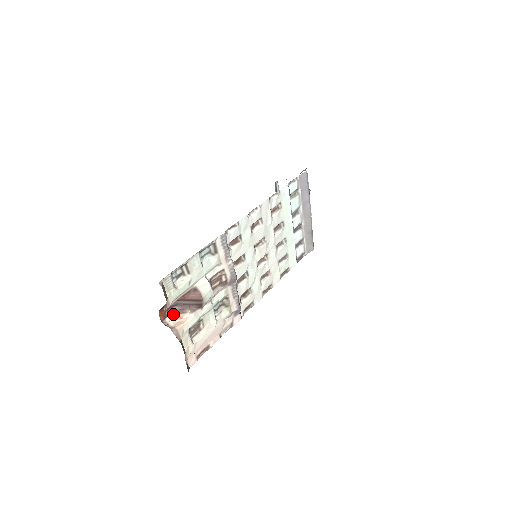
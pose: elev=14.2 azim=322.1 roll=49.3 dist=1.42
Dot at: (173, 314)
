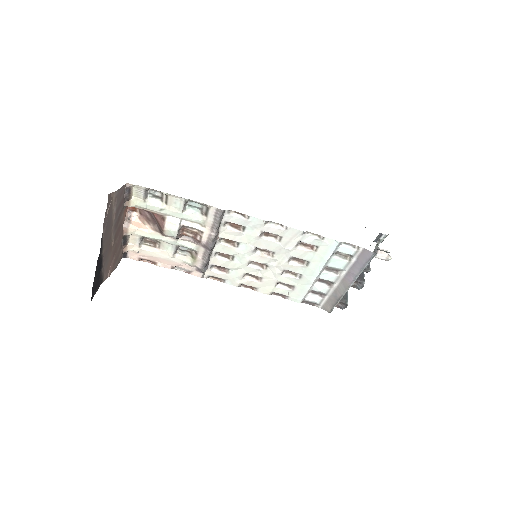
Dot at: (142, 215)
